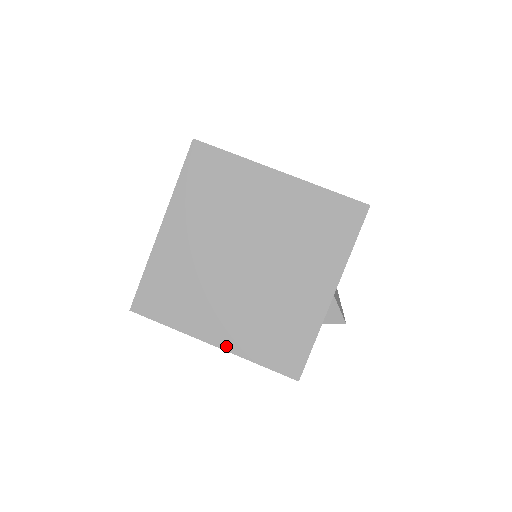
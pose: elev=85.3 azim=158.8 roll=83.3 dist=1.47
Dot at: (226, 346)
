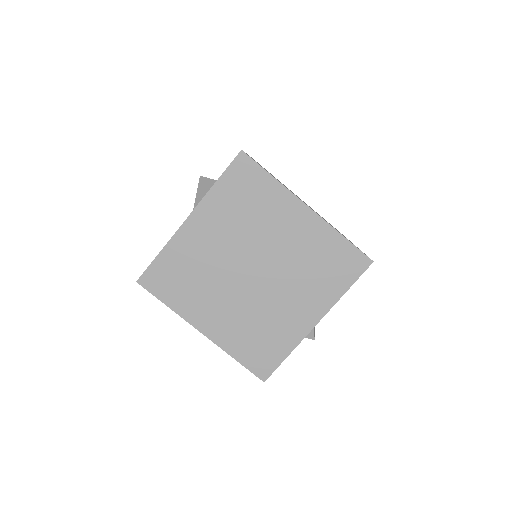
Dot at: (213, 337)
